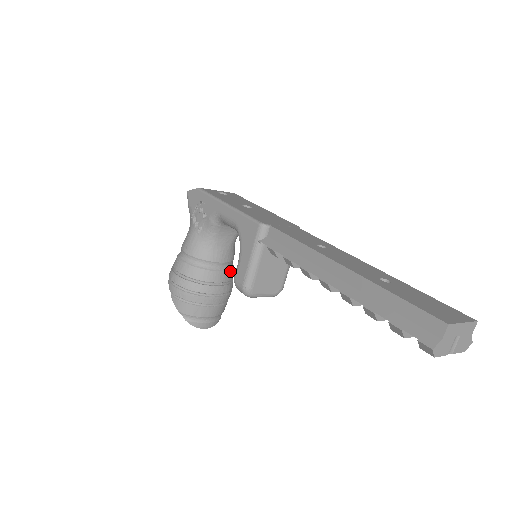
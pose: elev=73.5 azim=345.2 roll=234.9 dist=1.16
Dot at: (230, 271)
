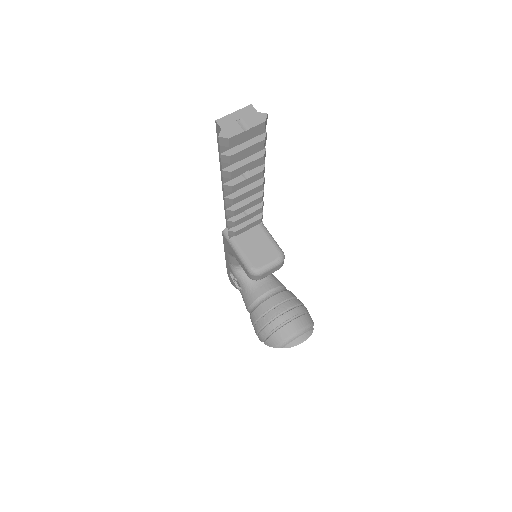
Dot at: (283, 293)
